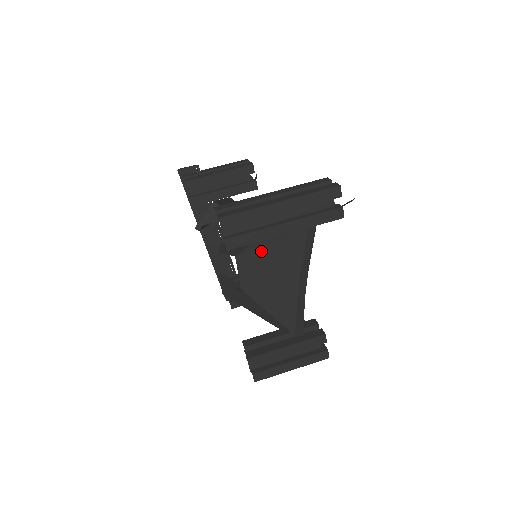
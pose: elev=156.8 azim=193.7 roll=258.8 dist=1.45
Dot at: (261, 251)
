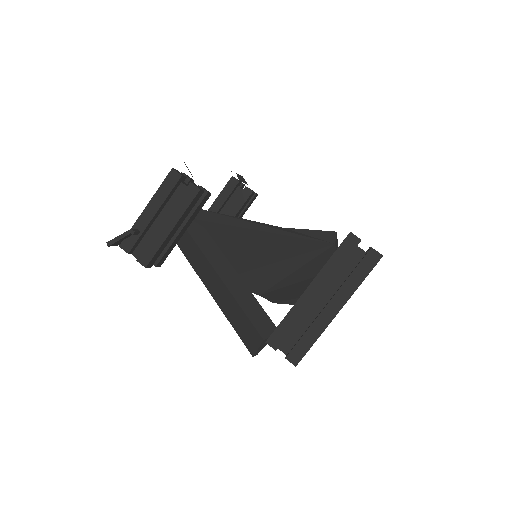
Dot at: (288, 287)
